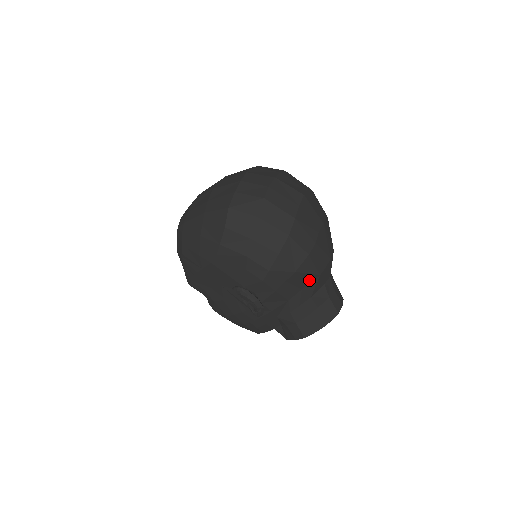
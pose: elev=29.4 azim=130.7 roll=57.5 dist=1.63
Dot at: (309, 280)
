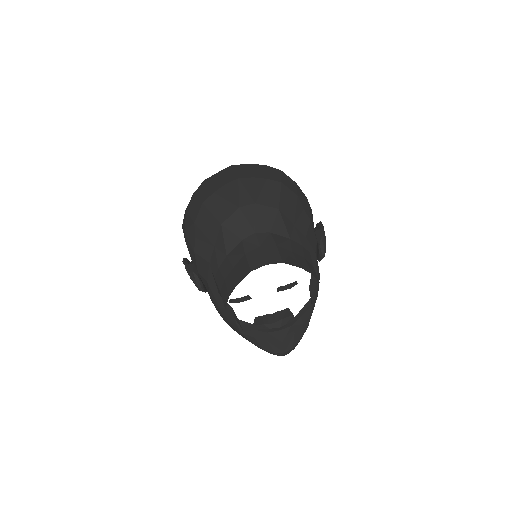
Dot at: (215, 233)
